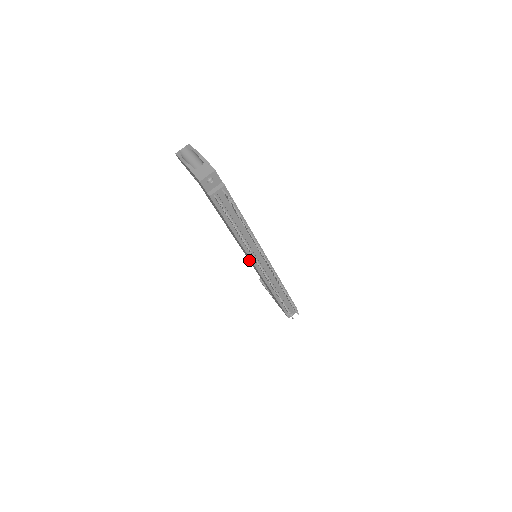
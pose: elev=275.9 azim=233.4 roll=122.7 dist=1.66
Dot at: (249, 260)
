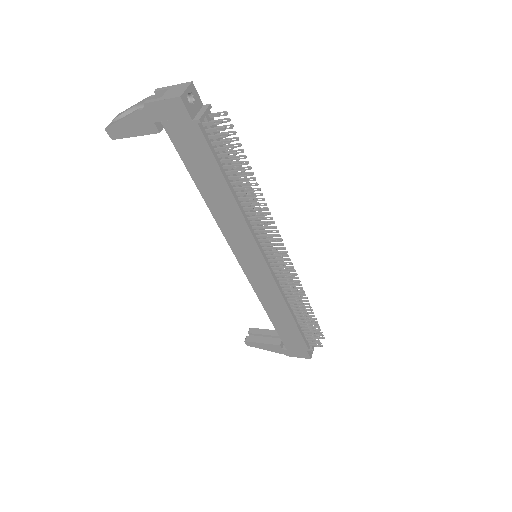
Dot at: (248, 271)
